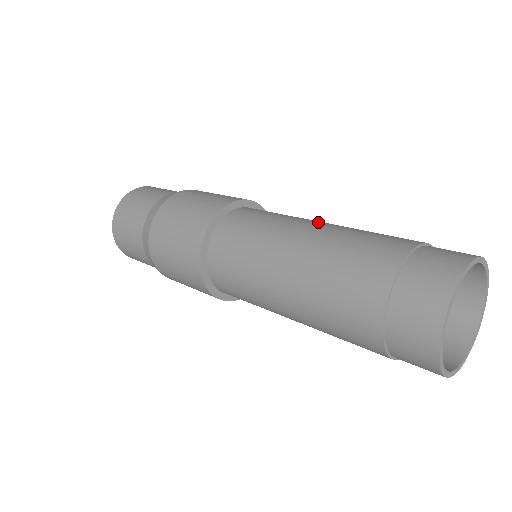
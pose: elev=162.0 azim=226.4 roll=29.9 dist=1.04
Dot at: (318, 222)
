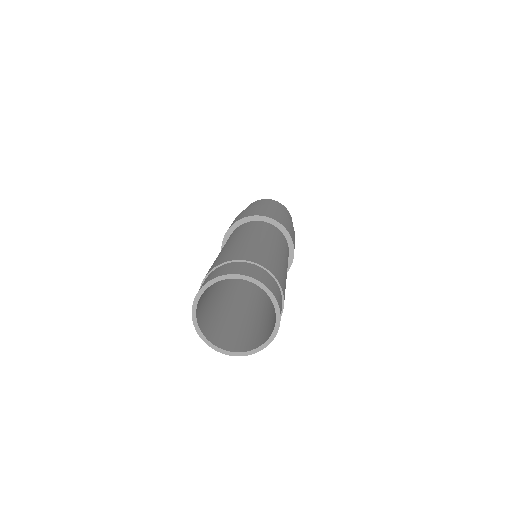
Dot at: (237, 239)
